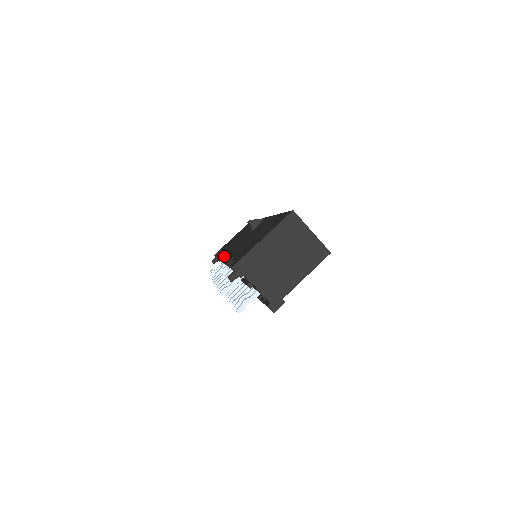
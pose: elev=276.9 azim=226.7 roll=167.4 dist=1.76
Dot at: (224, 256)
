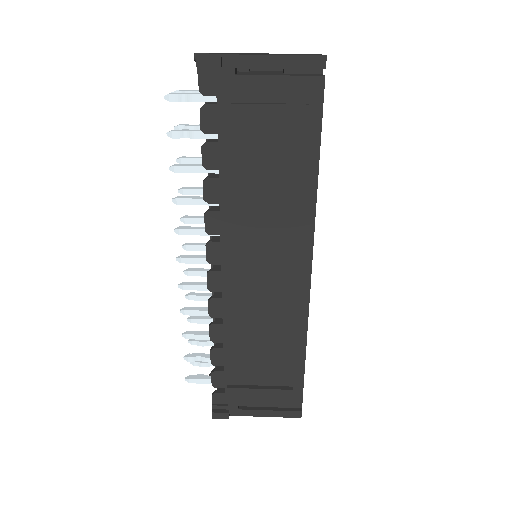
Dot at: occluded
